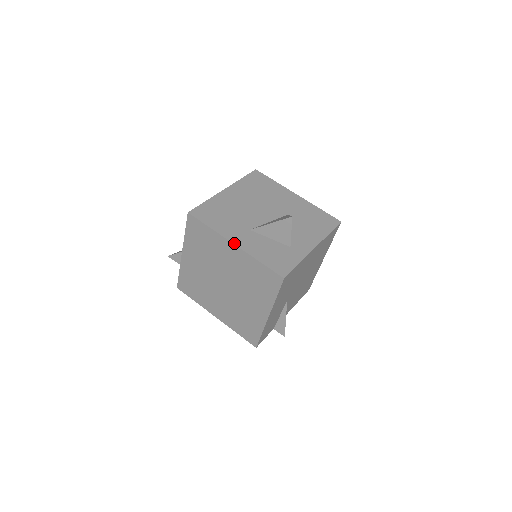
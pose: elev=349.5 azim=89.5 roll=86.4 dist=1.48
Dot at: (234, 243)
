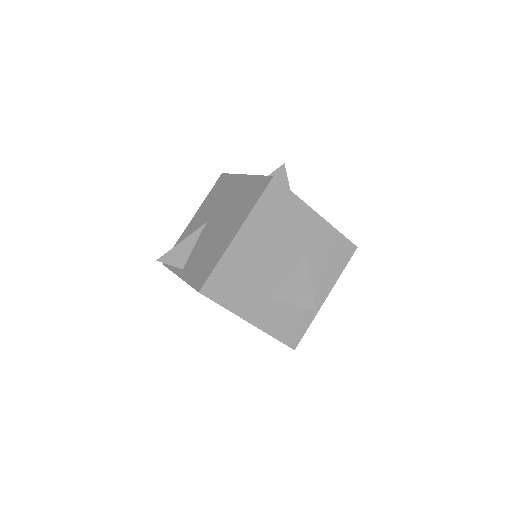
Dot at: (250, 322)
